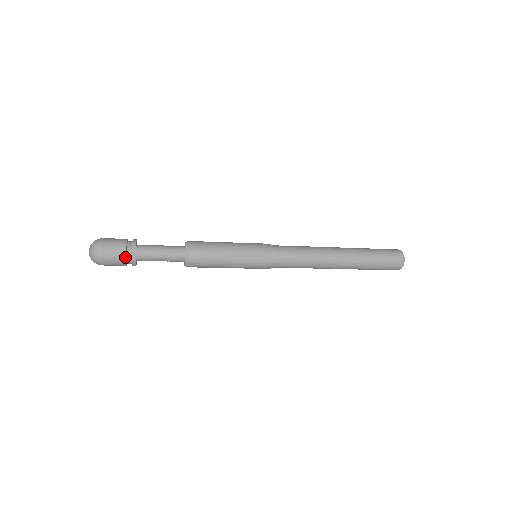
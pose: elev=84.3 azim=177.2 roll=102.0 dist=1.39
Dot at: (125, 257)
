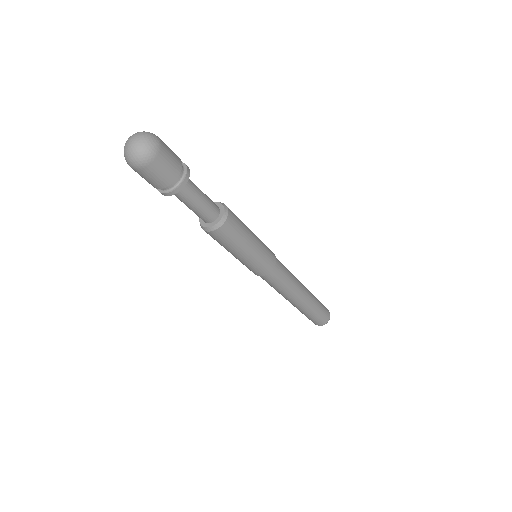
Dot at: (166, 186)
